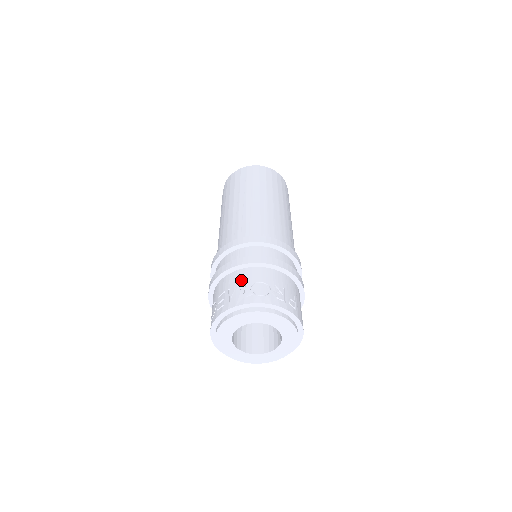
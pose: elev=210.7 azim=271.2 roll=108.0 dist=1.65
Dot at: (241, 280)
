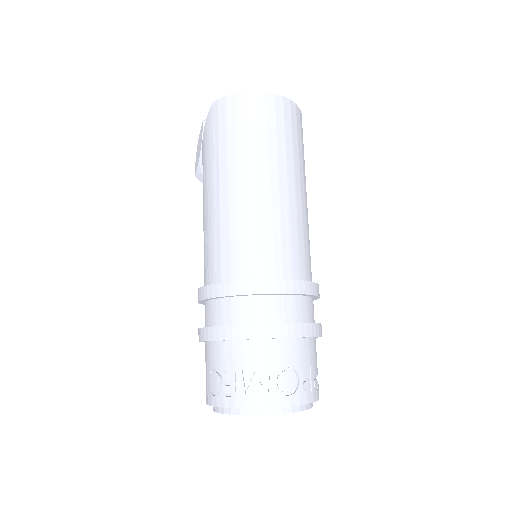
Dot at: (261, 362)
